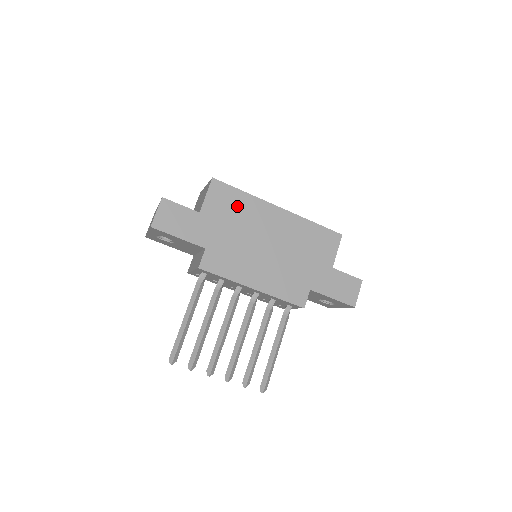
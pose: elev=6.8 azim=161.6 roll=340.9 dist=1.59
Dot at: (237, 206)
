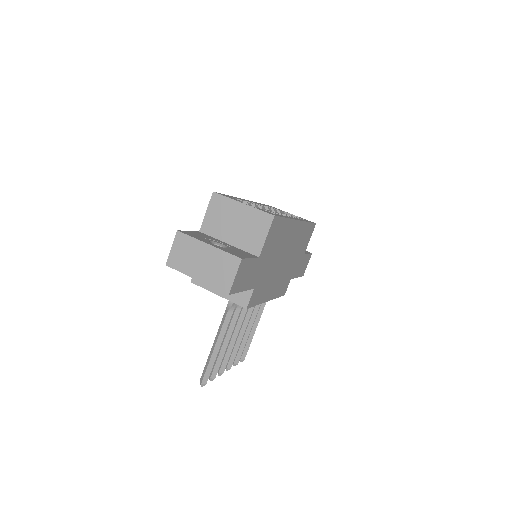
Dot at: (279, 235)
